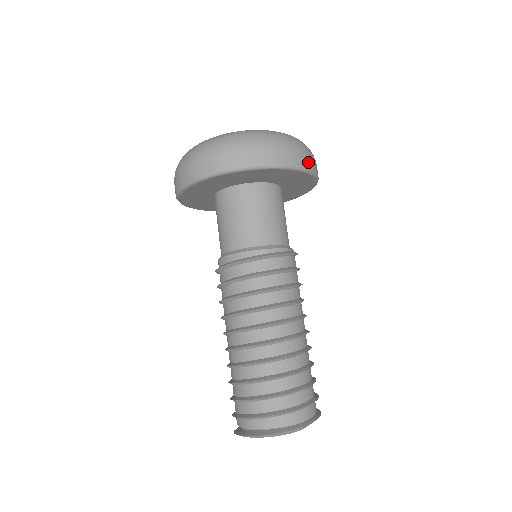
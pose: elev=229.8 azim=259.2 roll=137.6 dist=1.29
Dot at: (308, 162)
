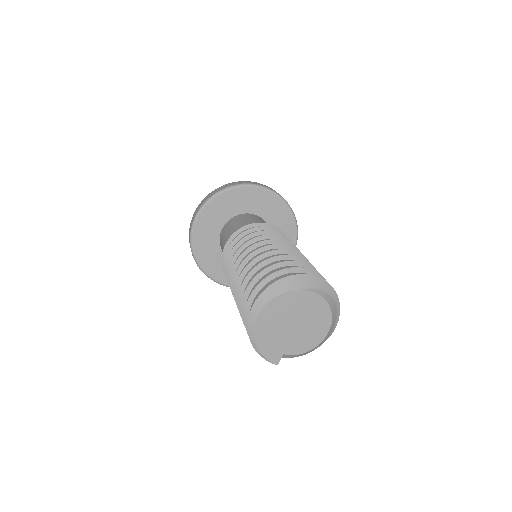
Dot at: (238, 183)
